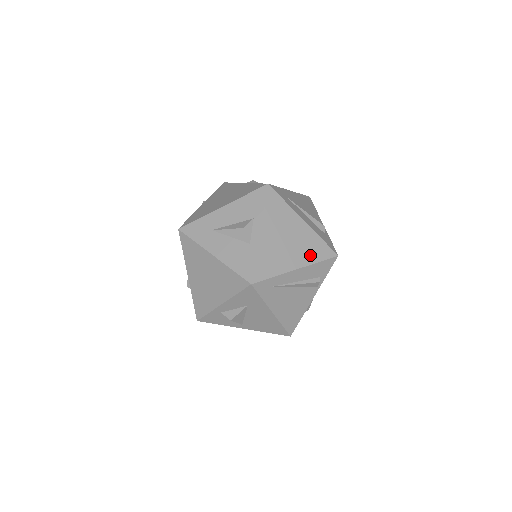
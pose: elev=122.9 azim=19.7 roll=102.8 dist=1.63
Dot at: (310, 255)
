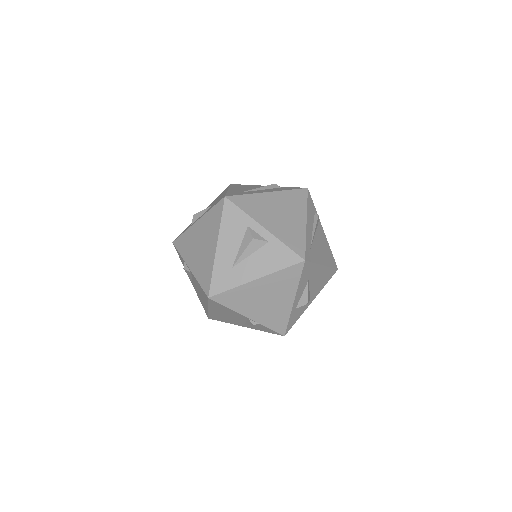
Dot at: (299, 206)
